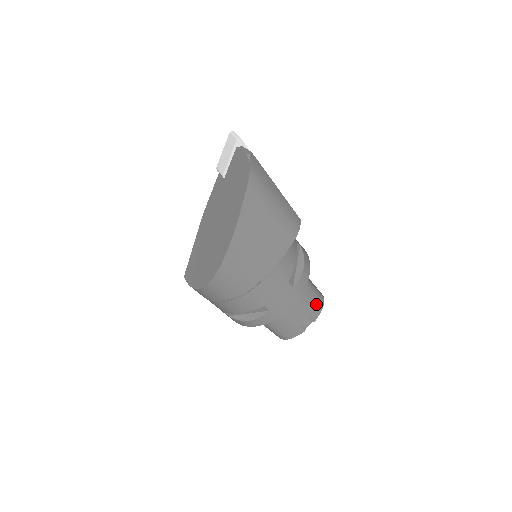
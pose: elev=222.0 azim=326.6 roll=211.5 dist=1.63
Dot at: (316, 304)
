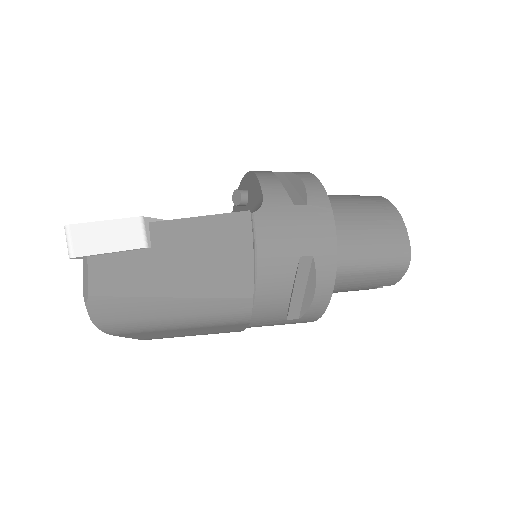
Dot at: (386, 277)
